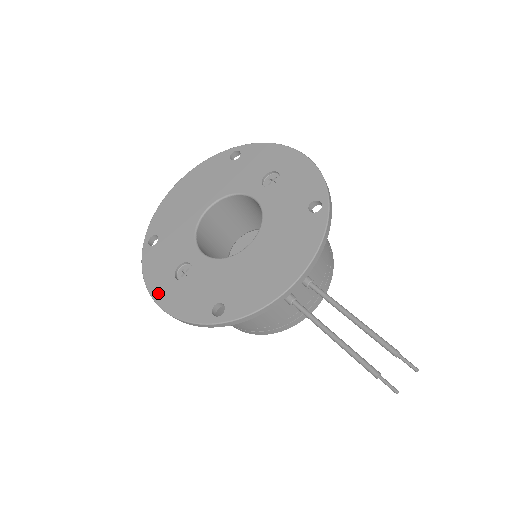
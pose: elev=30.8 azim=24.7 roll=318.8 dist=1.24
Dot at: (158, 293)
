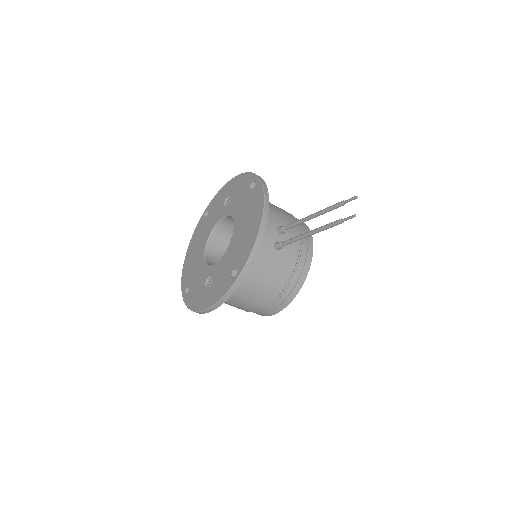
Dot at: (201, 306)
